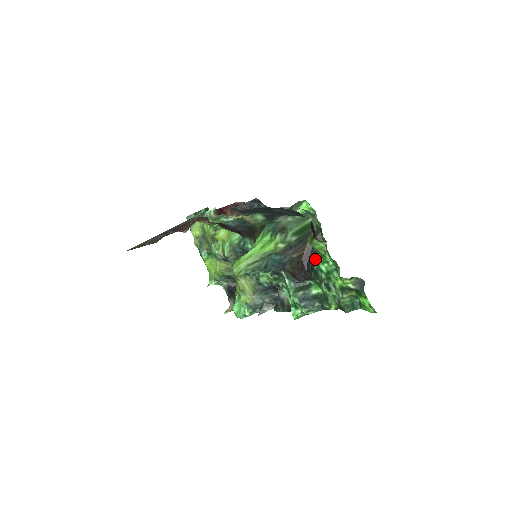
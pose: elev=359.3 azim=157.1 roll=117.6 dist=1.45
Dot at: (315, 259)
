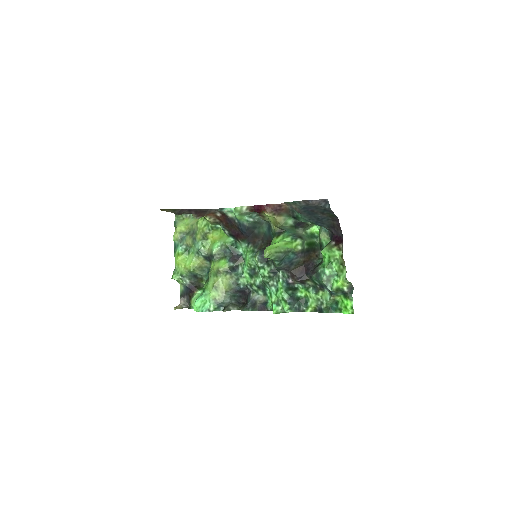
Dot at: (314, 267)
